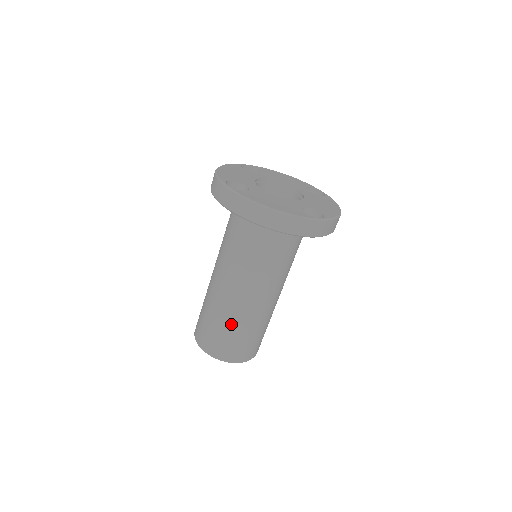
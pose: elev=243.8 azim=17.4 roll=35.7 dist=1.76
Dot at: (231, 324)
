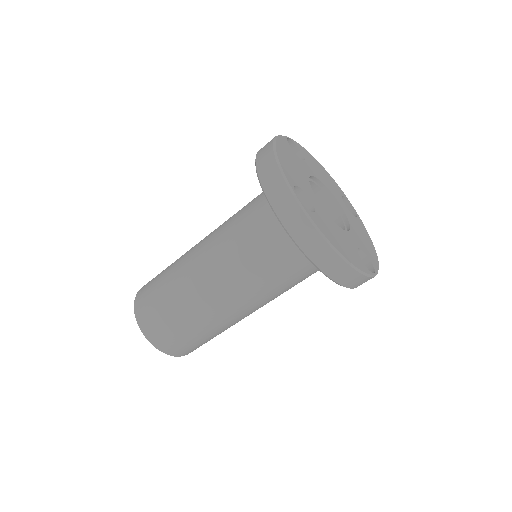
Dot at: (198, 326)
